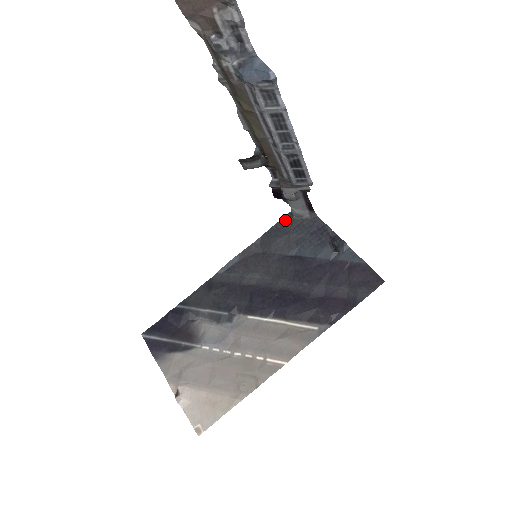
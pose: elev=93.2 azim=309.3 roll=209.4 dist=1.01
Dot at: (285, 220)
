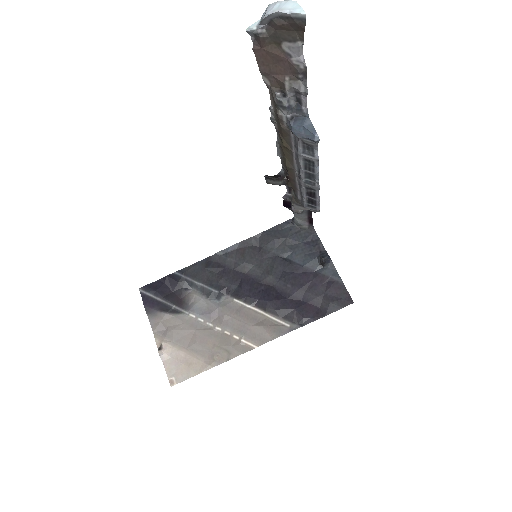
Dot at: (286, 224)
